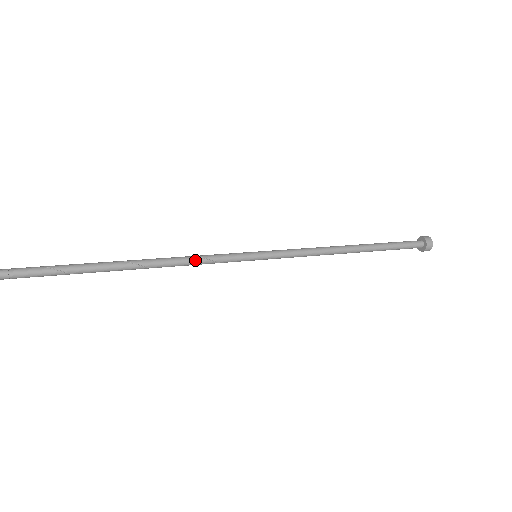
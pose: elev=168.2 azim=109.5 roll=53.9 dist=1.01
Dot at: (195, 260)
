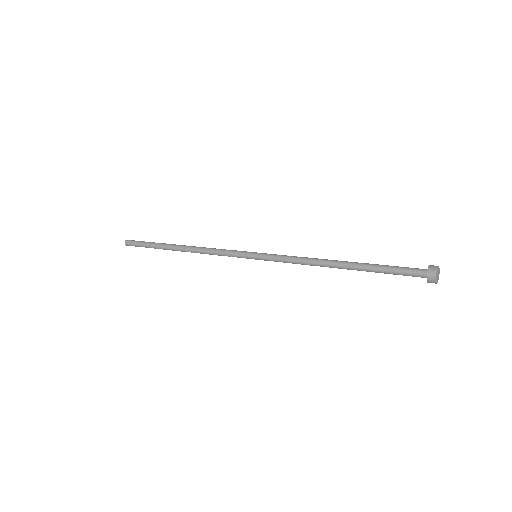
Dot at: (214, 250)
